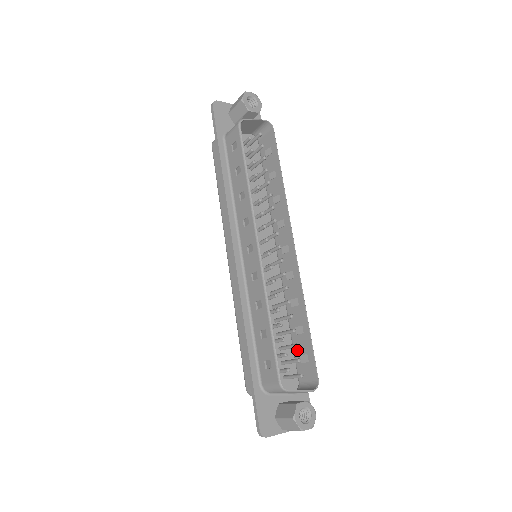
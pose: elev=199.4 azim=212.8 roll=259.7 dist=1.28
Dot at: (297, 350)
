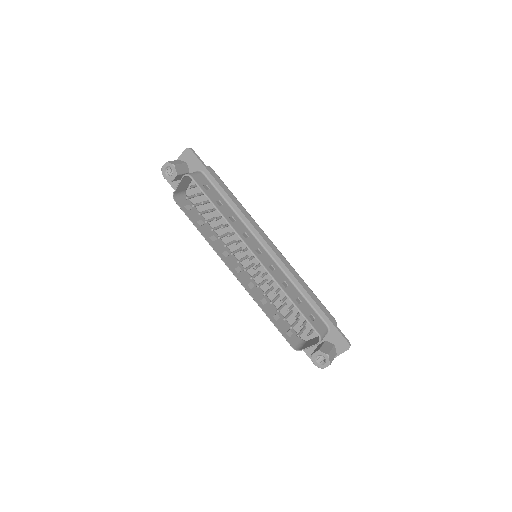
Dot at: (309, 310)
